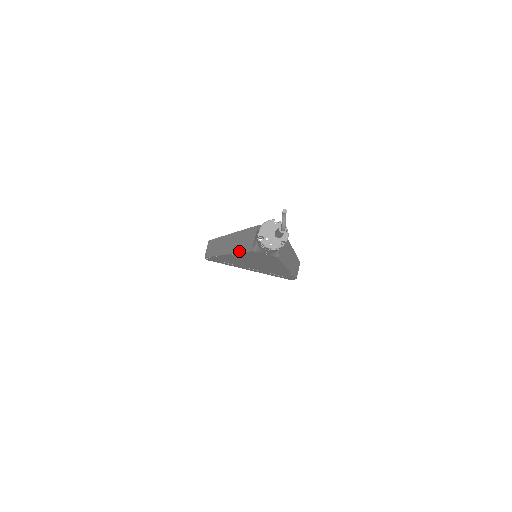
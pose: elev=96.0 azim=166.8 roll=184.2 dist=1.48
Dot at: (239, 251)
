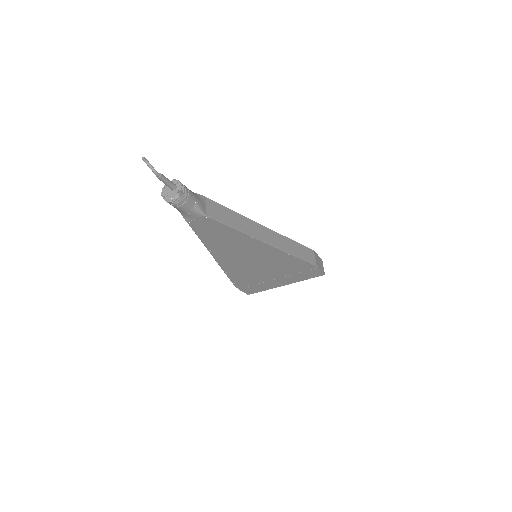
Dot at: (199, 238)
